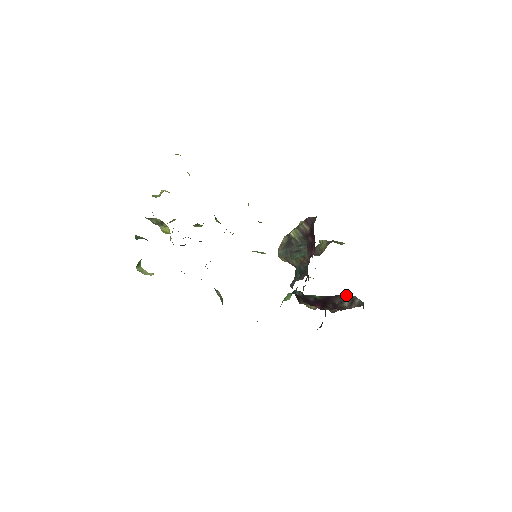
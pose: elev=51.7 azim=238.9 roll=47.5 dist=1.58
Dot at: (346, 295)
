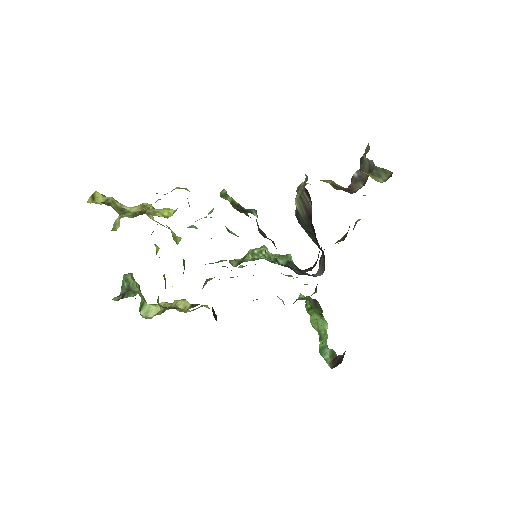
Dot at: occluded
